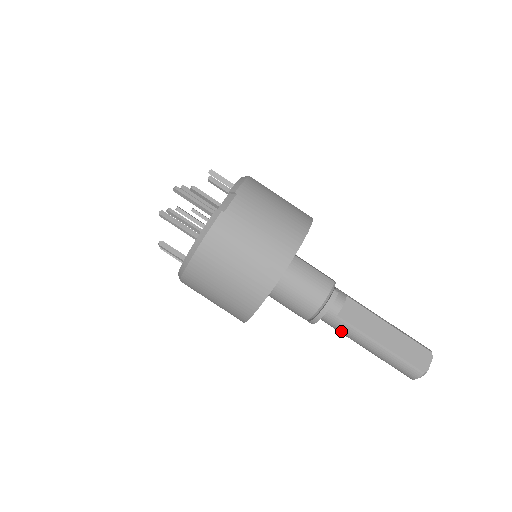
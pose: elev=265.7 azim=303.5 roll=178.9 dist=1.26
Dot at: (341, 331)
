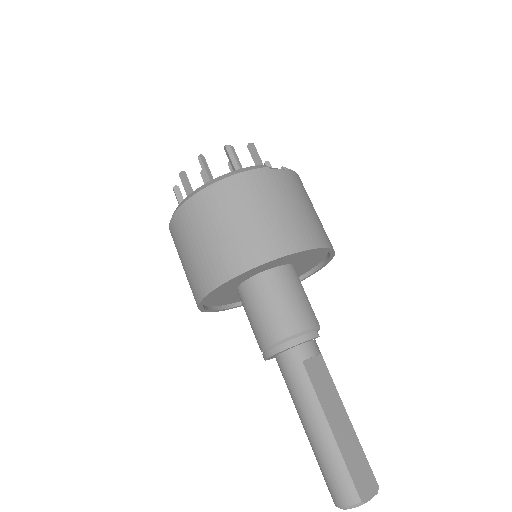
Dot at: (294, 386)
